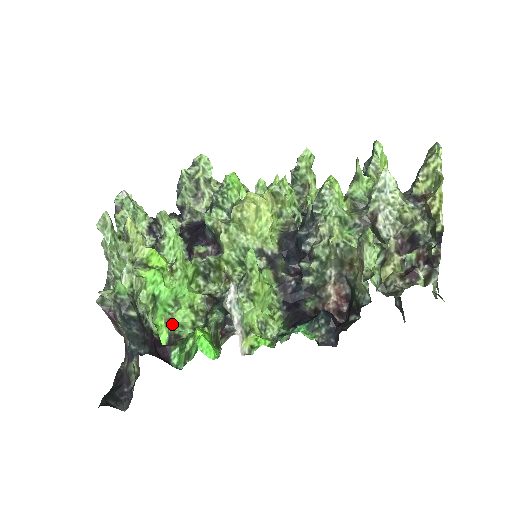
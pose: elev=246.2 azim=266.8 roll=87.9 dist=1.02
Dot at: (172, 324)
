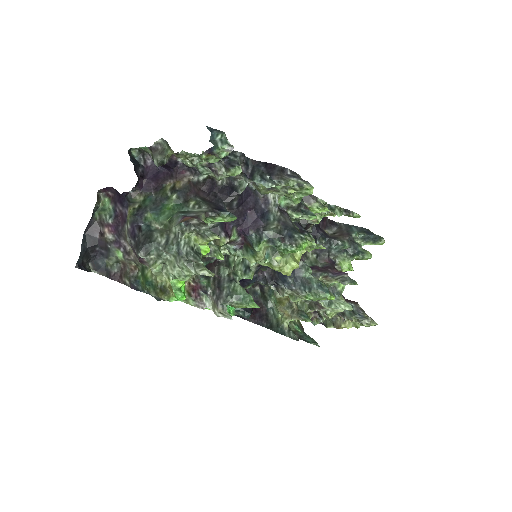
Dot at: occluded
